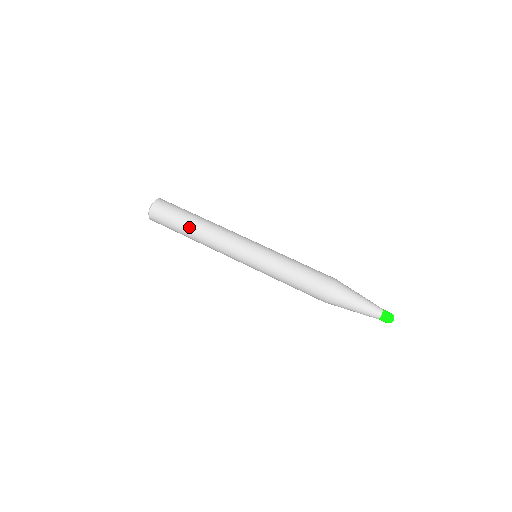
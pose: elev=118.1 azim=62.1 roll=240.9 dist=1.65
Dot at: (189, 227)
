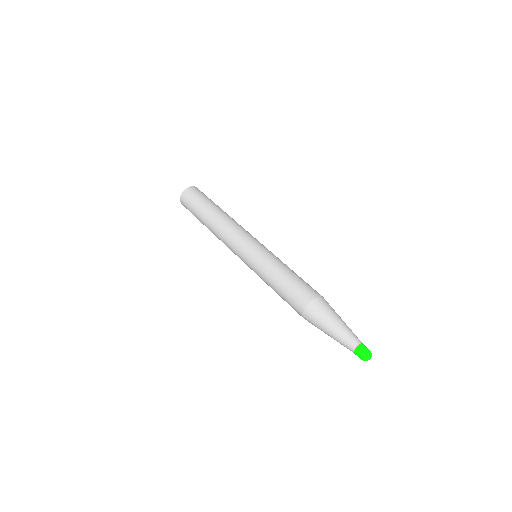
Dot at: (211, 209)
